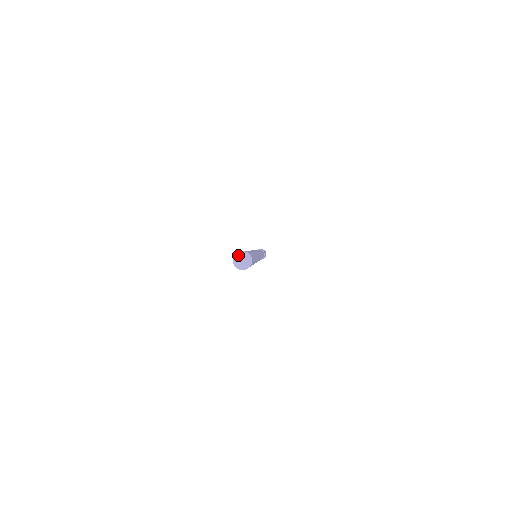
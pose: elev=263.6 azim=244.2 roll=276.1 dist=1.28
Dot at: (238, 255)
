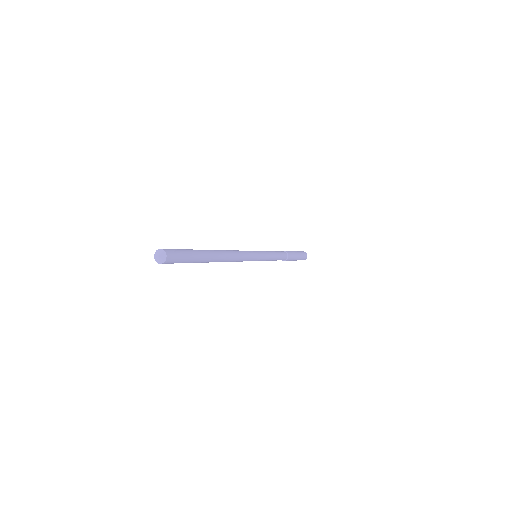
Dot at: (156, 252)
